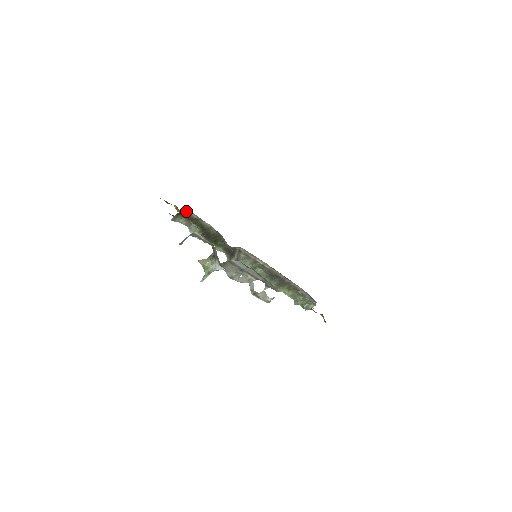
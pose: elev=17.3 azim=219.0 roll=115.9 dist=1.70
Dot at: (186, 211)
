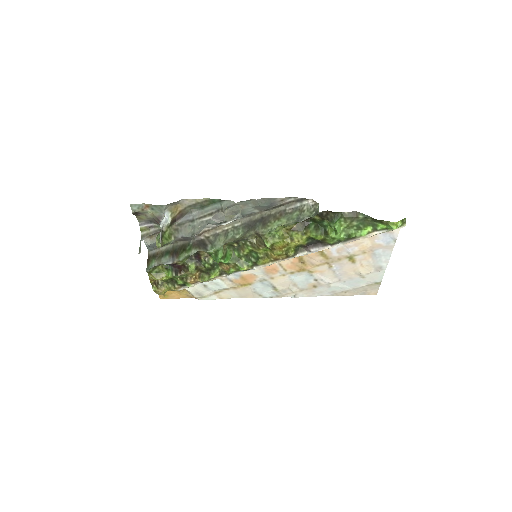
Dot at: (150, 255)
